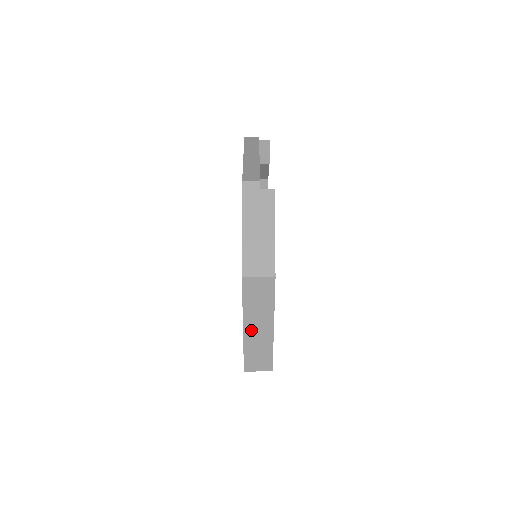
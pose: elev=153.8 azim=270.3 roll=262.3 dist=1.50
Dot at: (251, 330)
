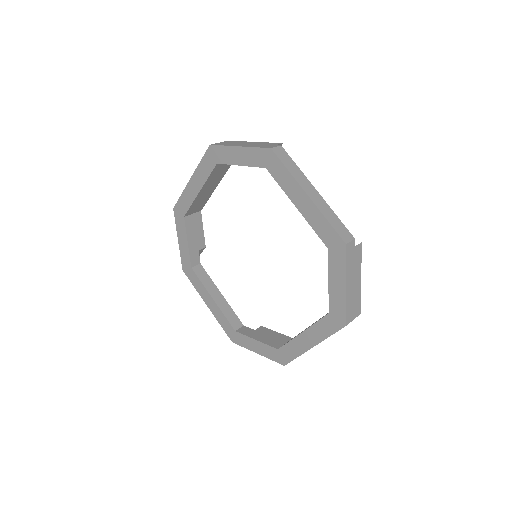
Dot at: occluded
